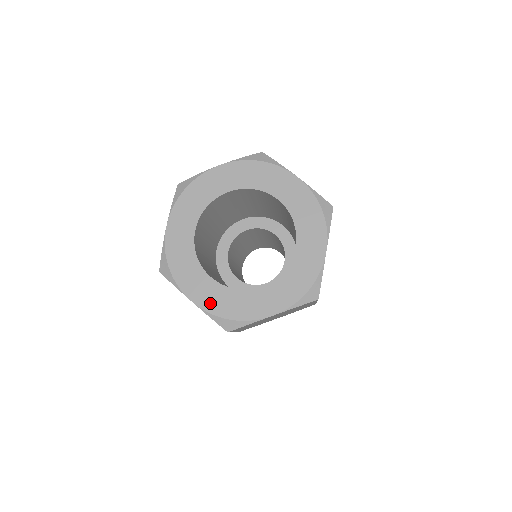
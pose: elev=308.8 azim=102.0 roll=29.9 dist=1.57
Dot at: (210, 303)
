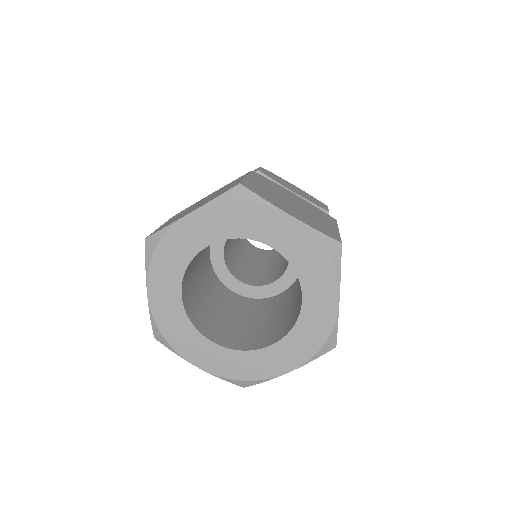
Dot at: (161, 311)
